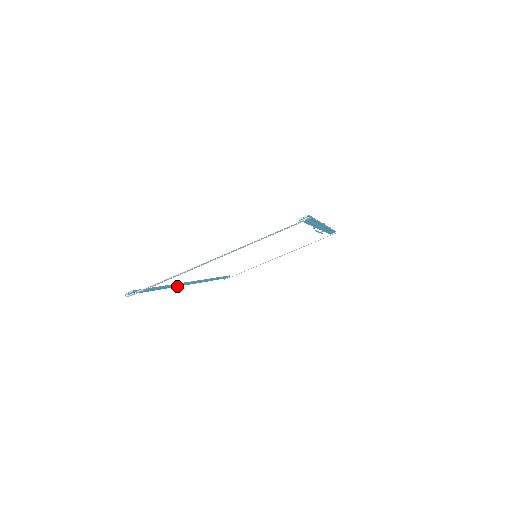
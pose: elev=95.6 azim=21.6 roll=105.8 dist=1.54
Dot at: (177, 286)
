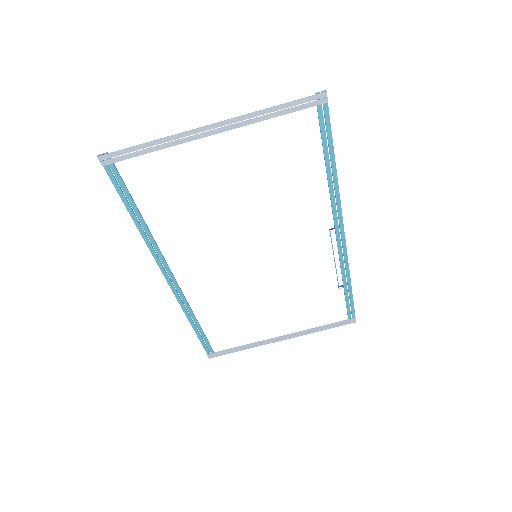
Dot at: (153, 256)
